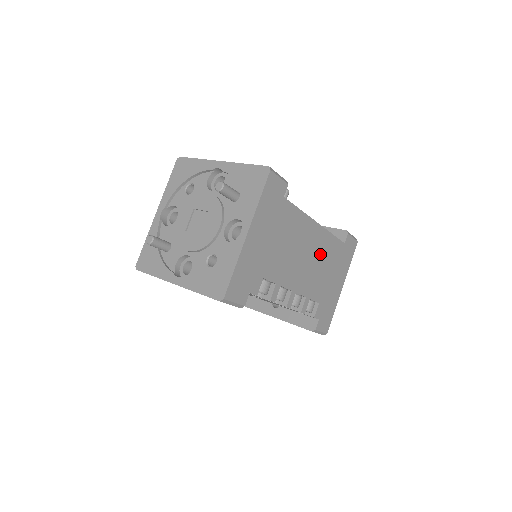
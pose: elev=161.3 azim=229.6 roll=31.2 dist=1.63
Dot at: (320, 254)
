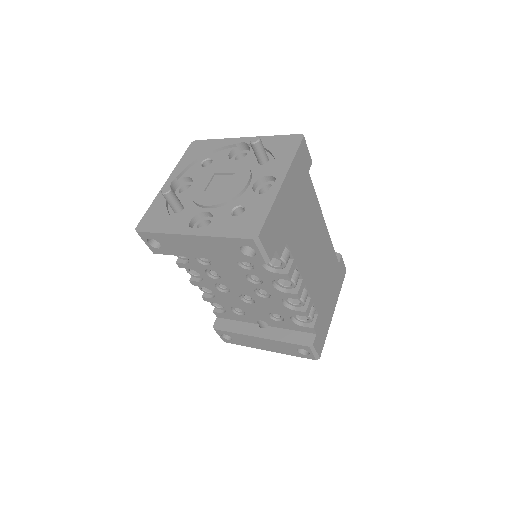
Dot at: (324, 258)
